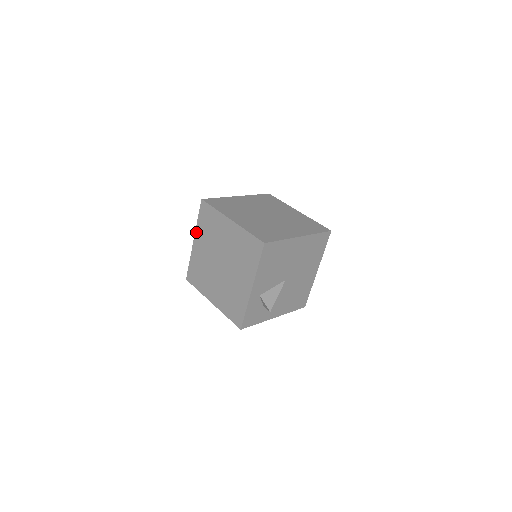
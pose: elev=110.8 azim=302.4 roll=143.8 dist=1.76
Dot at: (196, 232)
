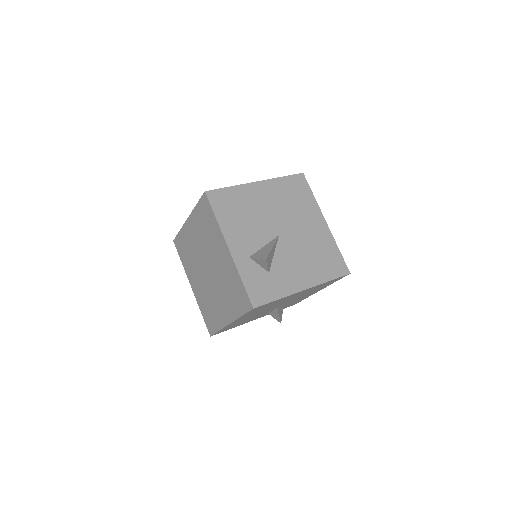
Dot at: (187, 275)
